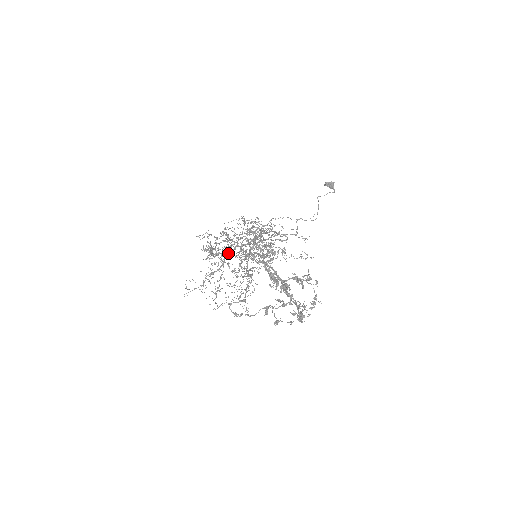
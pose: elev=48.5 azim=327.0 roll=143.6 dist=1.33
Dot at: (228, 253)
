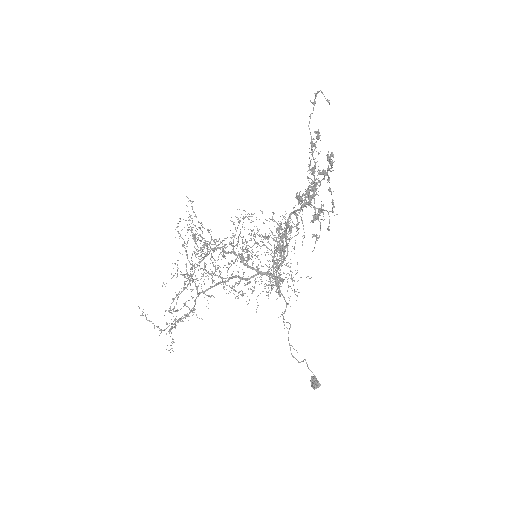
Dot at: occluded
